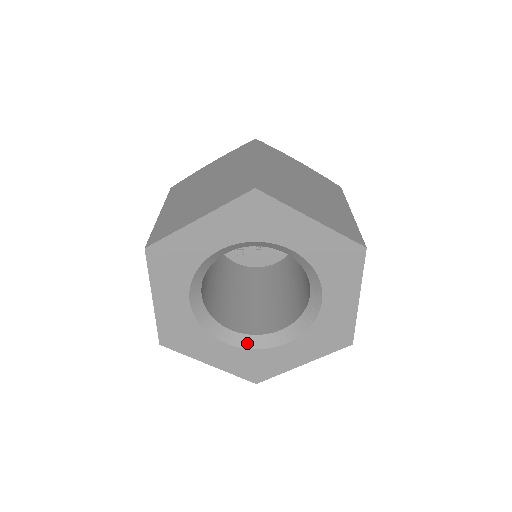
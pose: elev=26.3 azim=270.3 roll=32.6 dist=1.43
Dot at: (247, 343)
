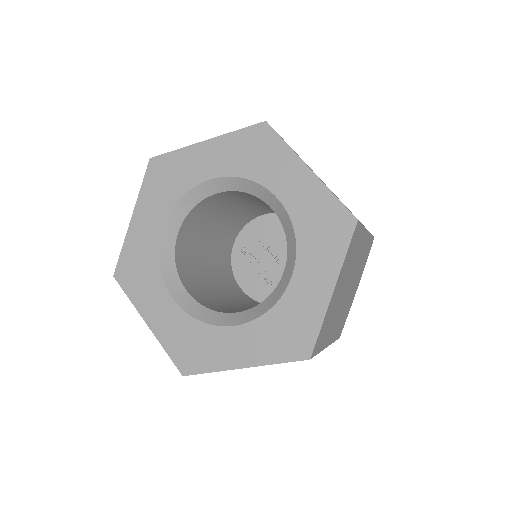
Dot at: (260, 311)
